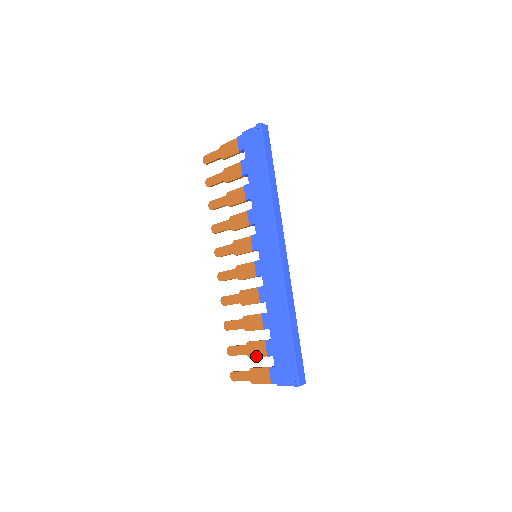
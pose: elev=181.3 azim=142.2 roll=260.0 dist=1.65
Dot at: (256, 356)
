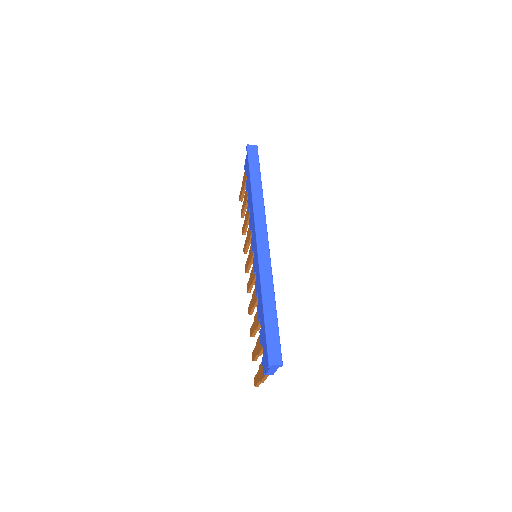
Dot at: (259, 352)
